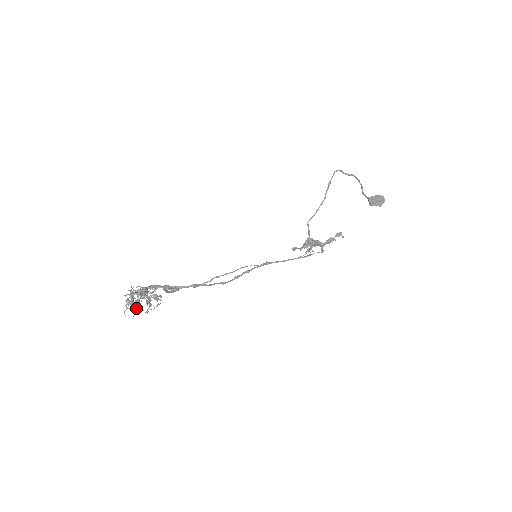
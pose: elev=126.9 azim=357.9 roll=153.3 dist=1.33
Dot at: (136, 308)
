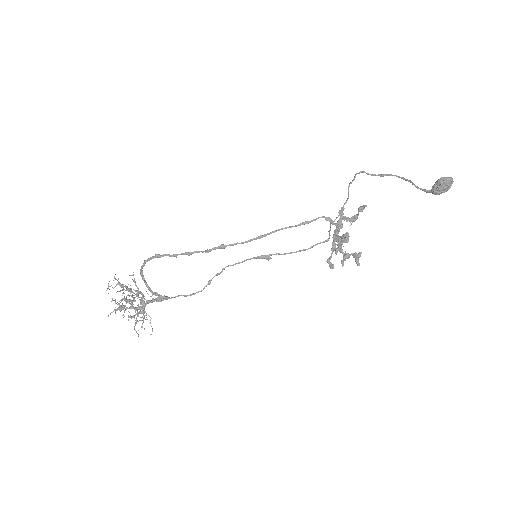
Dot at: occluded
